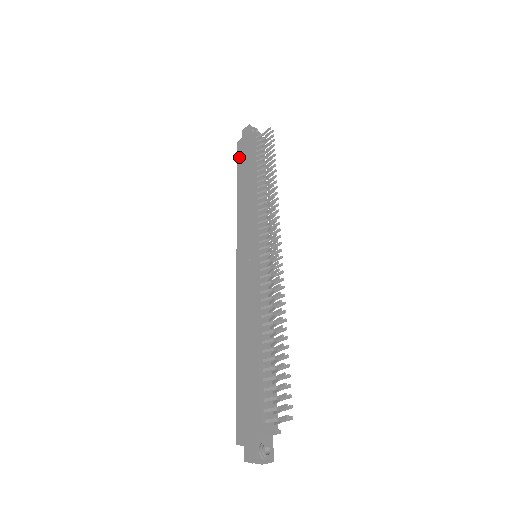
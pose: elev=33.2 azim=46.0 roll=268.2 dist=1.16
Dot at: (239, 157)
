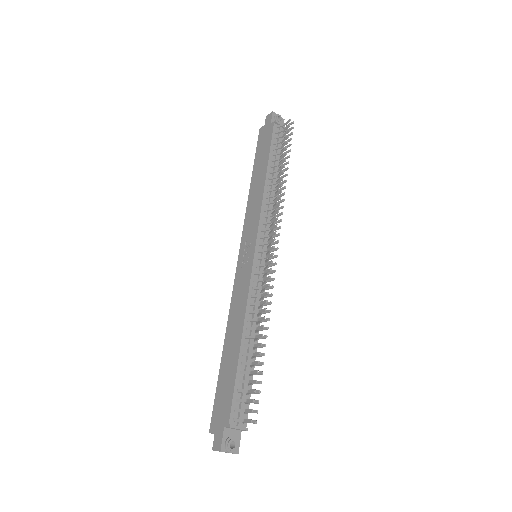
Dot at: (258, 146)
